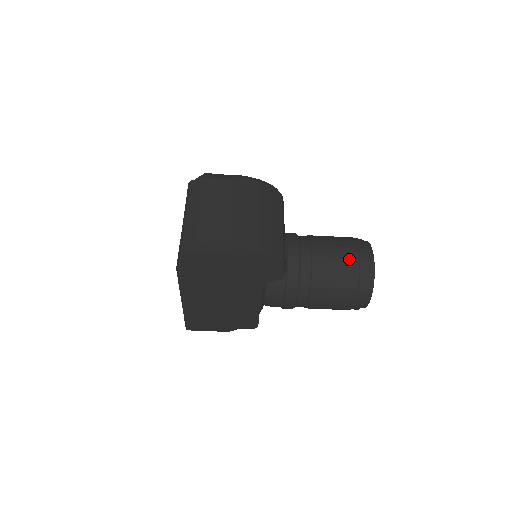
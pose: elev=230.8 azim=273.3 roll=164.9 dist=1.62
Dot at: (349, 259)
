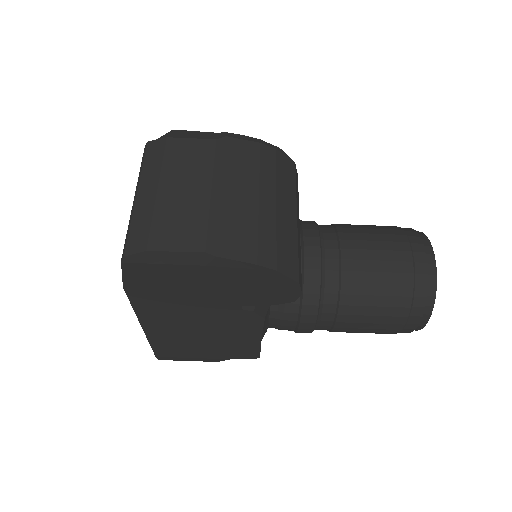
Dot at: (398, 262)
